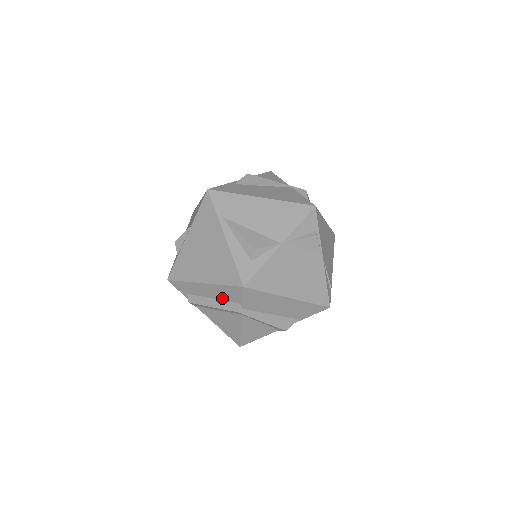
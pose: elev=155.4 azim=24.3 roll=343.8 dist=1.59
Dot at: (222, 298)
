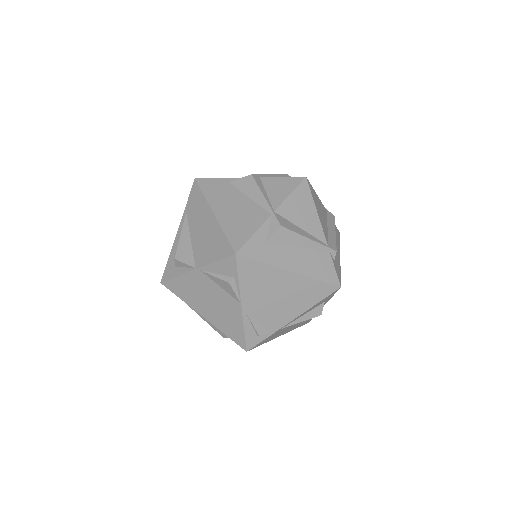
Dot at: occluded
